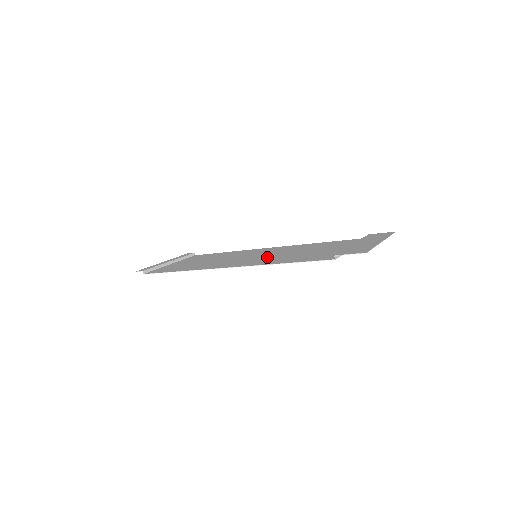
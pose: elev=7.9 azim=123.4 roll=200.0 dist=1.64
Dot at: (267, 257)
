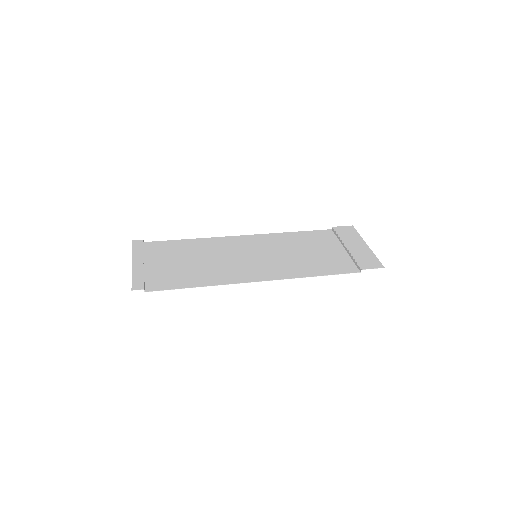
Dot at: (277, 261)
